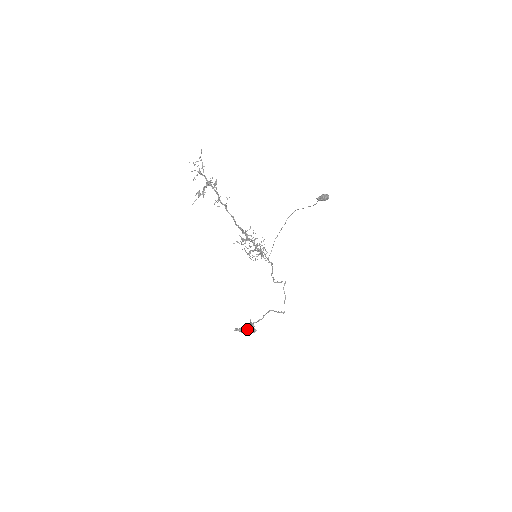
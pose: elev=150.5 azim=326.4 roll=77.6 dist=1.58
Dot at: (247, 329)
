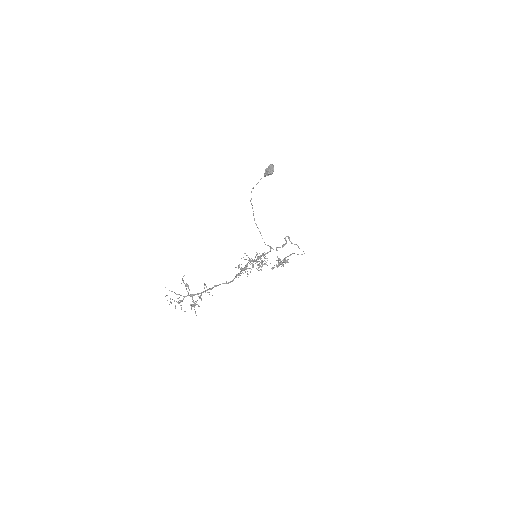
Dot at: occluded
